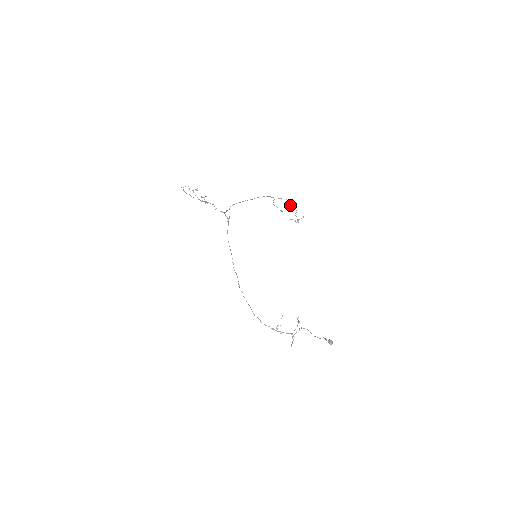
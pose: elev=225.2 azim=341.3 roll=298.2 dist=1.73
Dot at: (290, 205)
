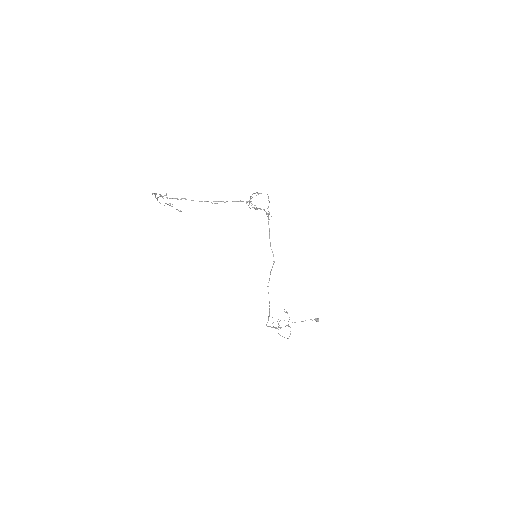
Dot at: (268, 200)
